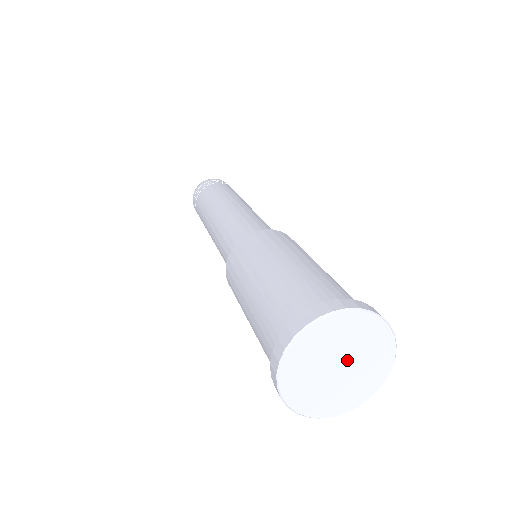
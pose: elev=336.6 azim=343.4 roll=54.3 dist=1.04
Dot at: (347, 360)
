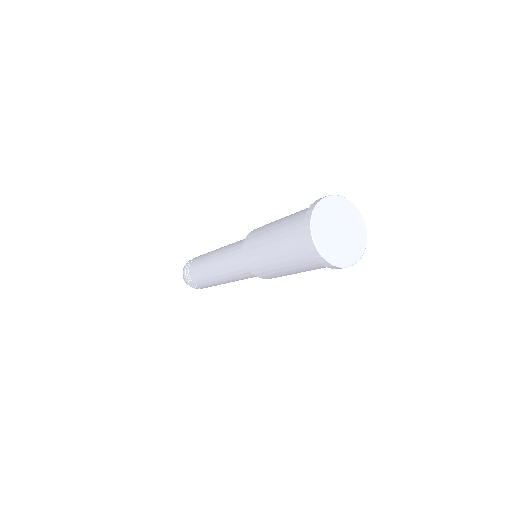
Dot at: (341, 225)
